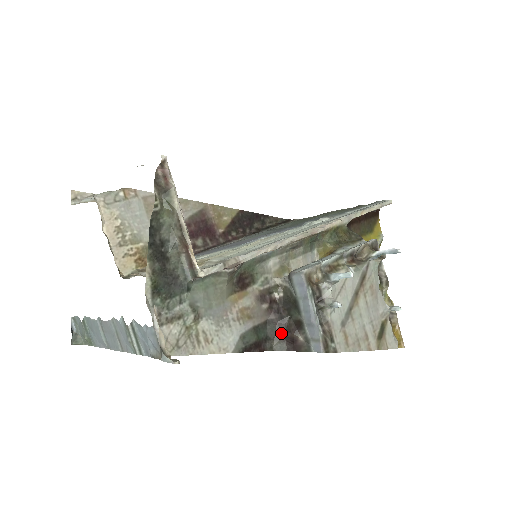
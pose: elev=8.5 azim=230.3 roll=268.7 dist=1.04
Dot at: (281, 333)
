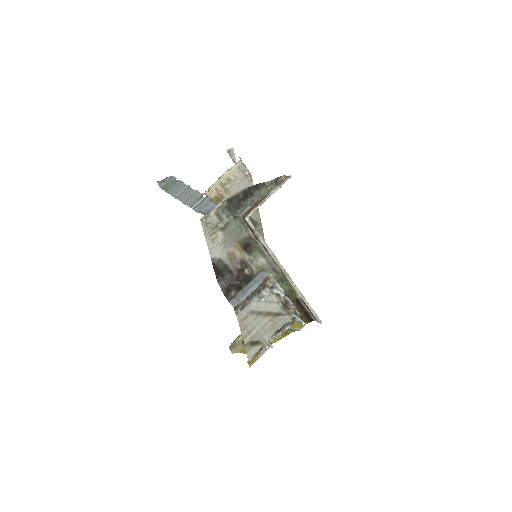
Dot at: (229, 283)
